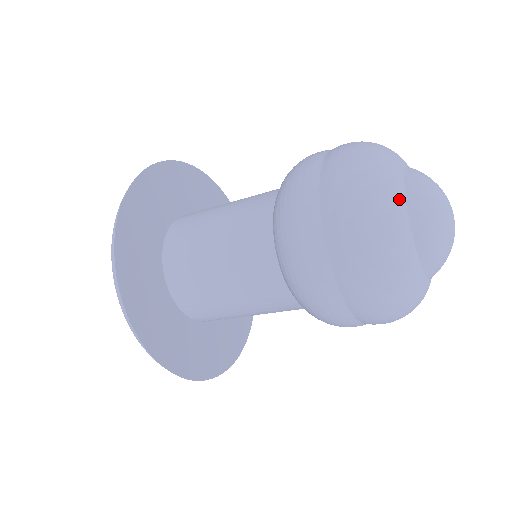
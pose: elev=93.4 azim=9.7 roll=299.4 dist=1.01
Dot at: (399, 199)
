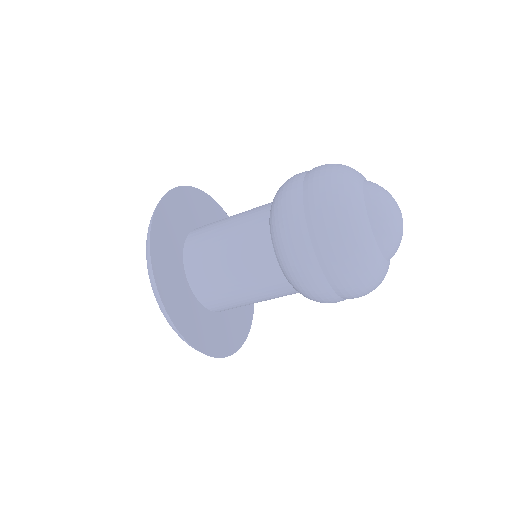
Dot at: (360, 175)
